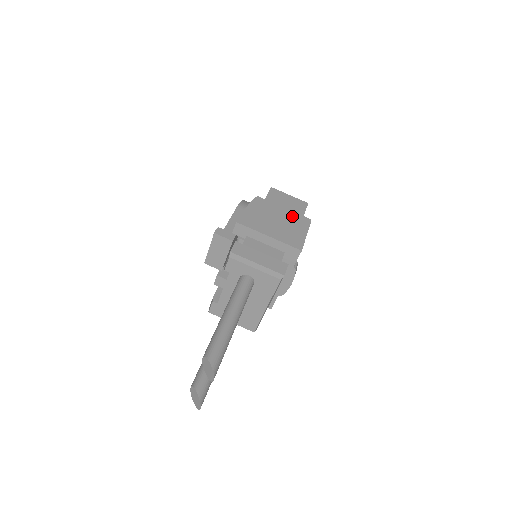
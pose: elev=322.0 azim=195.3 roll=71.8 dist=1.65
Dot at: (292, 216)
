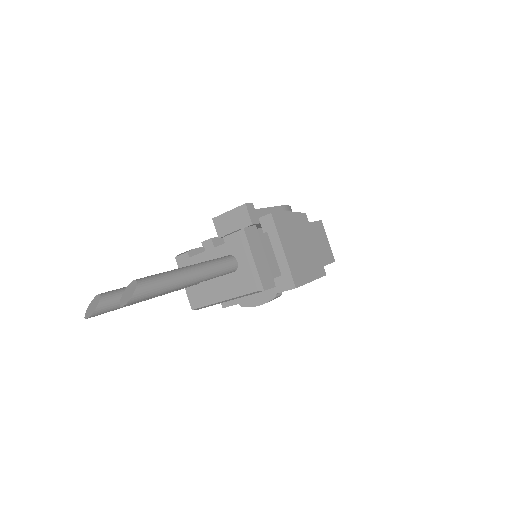
Dot at: (315, 256)
